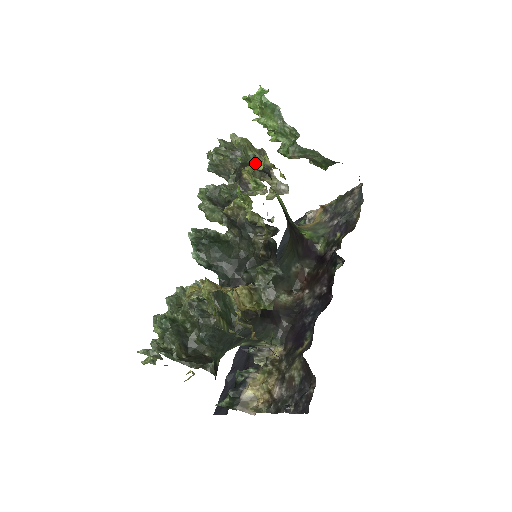
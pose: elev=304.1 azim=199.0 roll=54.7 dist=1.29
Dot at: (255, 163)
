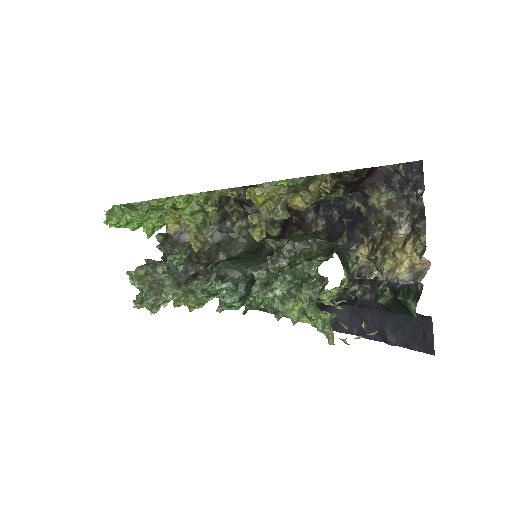
Dot at: occluded
